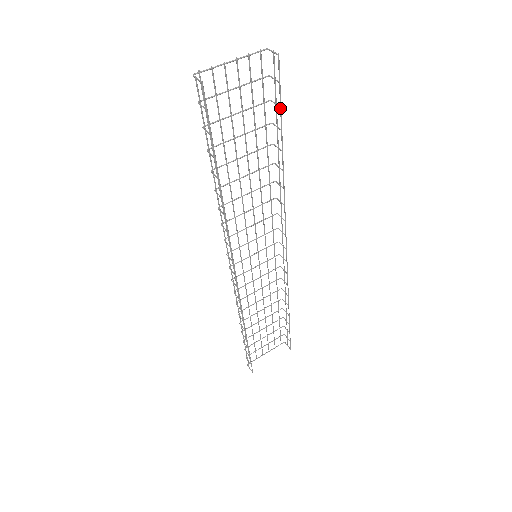
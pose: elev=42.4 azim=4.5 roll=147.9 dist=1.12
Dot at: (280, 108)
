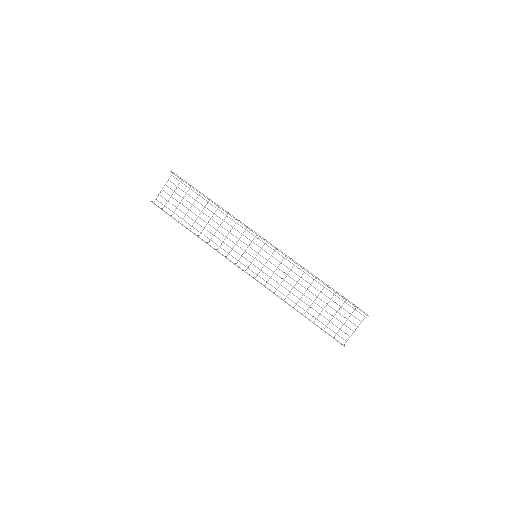
Dot at: (189, 185)
